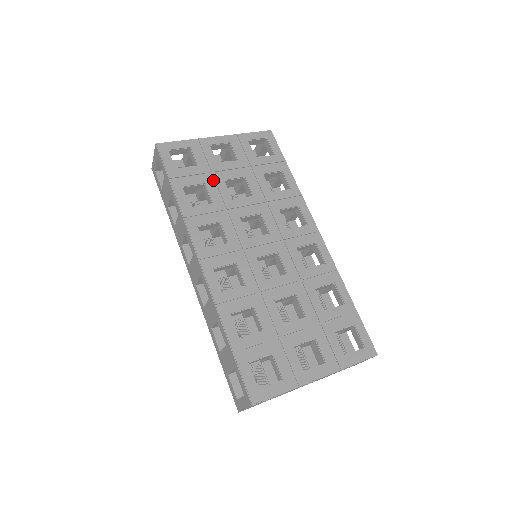
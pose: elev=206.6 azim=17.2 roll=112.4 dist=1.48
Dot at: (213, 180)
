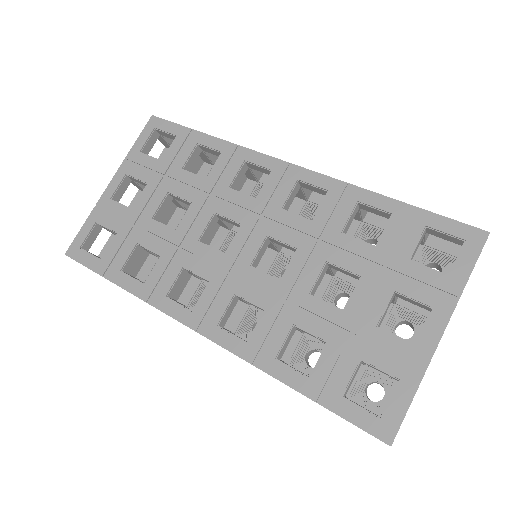
Dot at: (142, 231)
